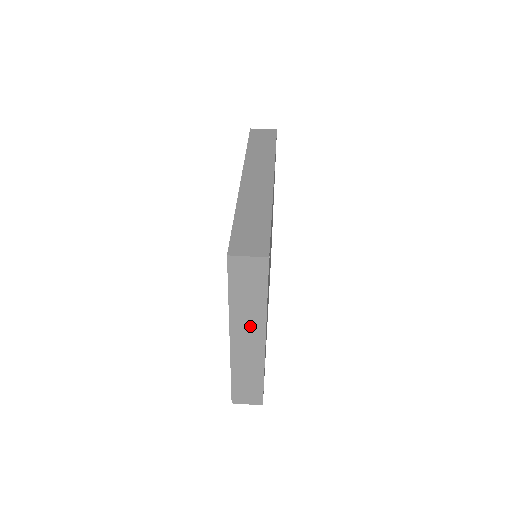
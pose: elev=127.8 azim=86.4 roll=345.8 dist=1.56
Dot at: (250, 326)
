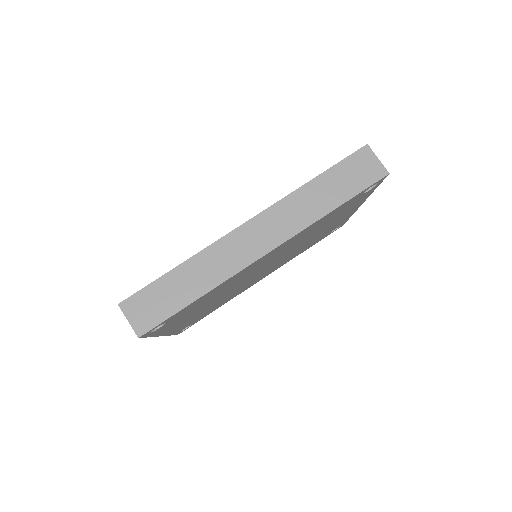
Dot at: occluded
